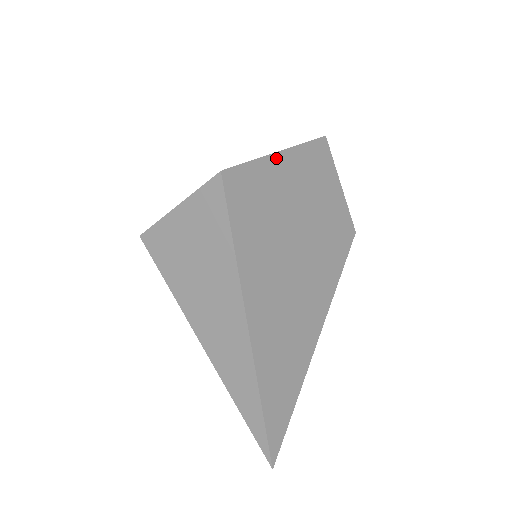
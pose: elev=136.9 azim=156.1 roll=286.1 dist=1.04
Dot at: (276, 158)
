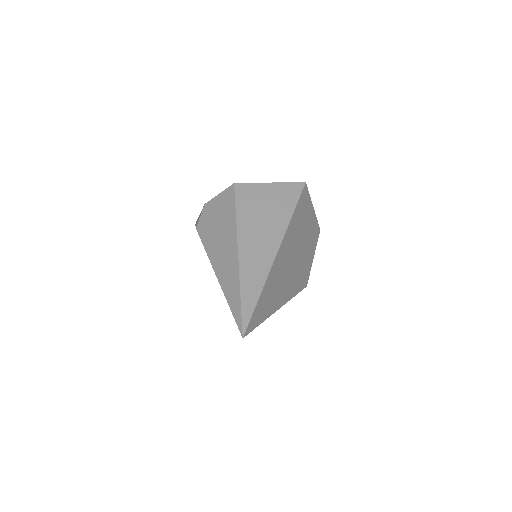
Dot at: (312, 208)
